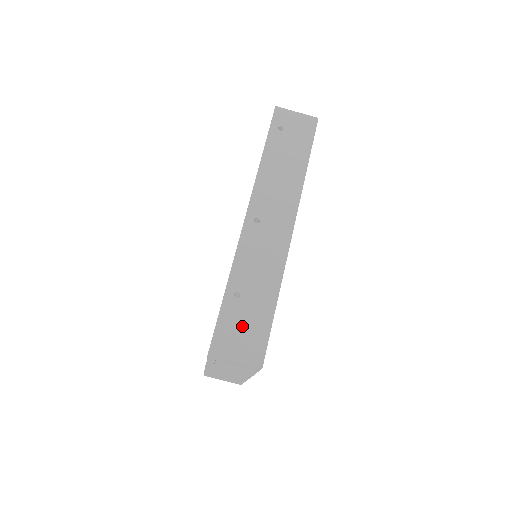
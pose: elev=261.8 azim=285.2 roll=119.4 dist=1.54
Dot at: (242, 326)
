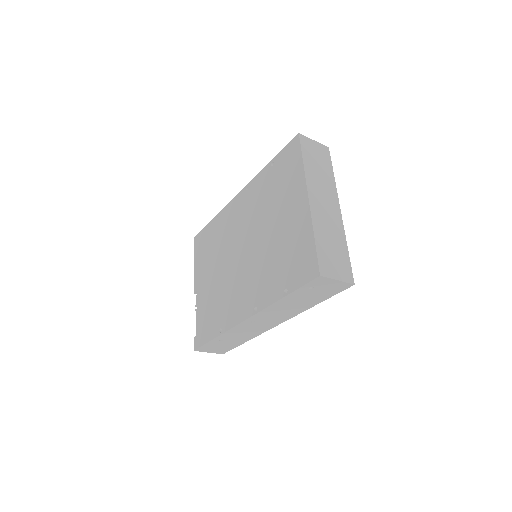
Dot at: (218, 347)
